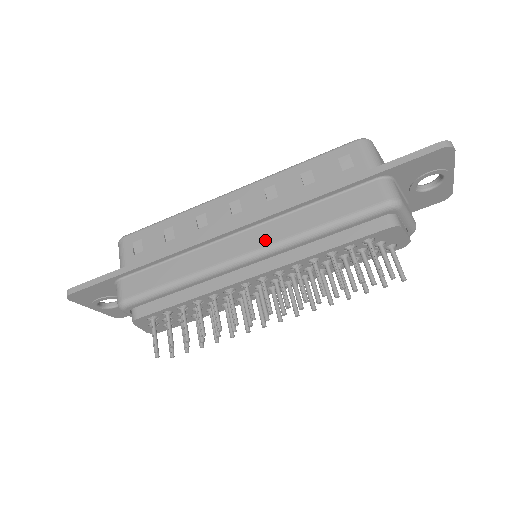
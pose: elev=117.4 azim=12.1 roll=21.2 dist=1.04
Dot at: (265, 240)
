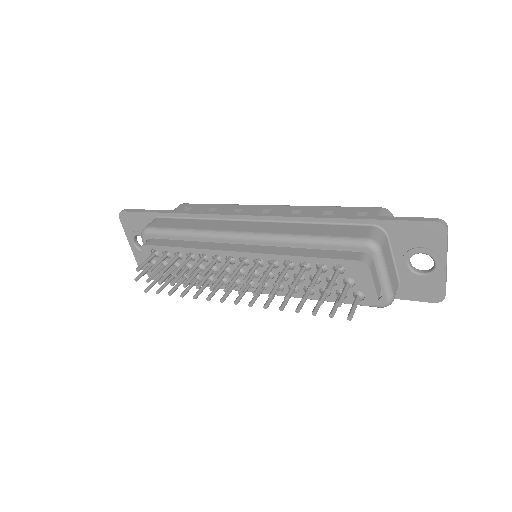
Dot at: (264, 229)
